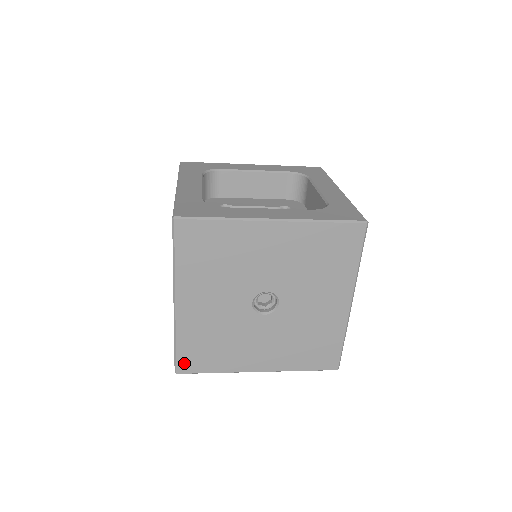
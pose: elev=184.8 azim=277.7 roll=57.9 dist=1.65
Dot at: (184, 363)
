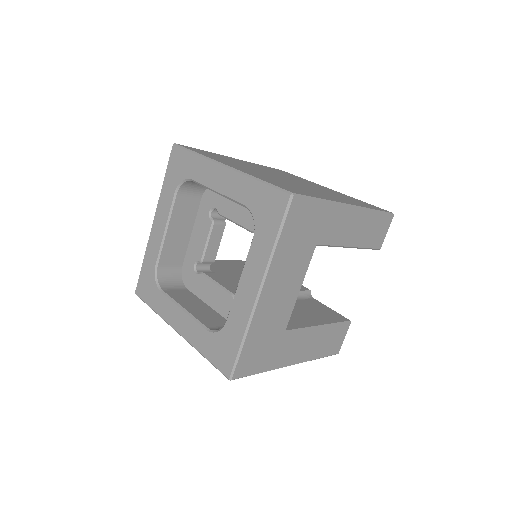
Dot at: occluded
